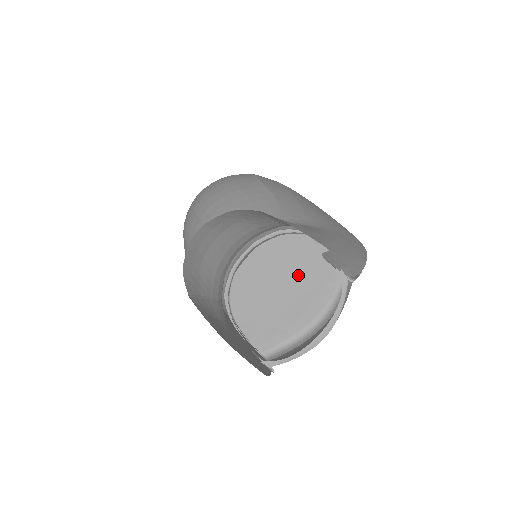
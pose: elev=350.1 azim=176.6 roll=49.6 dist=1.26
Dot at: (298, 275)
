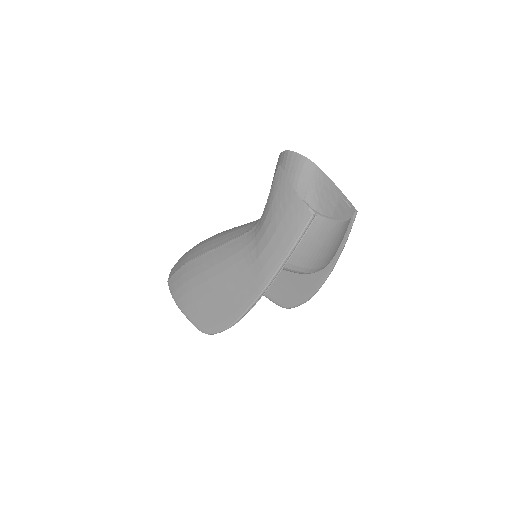
Dot at: occluded
